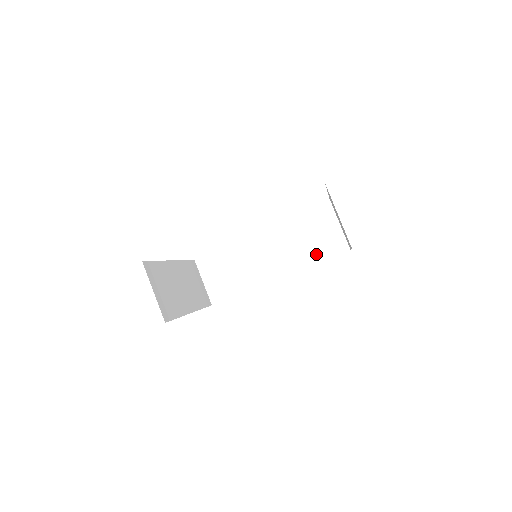
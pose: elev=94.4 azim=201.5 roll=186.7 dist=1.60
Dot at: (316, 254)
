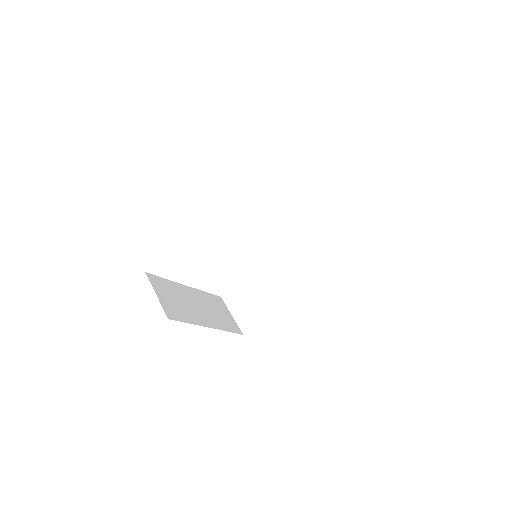
Dot at: (328, 254)
